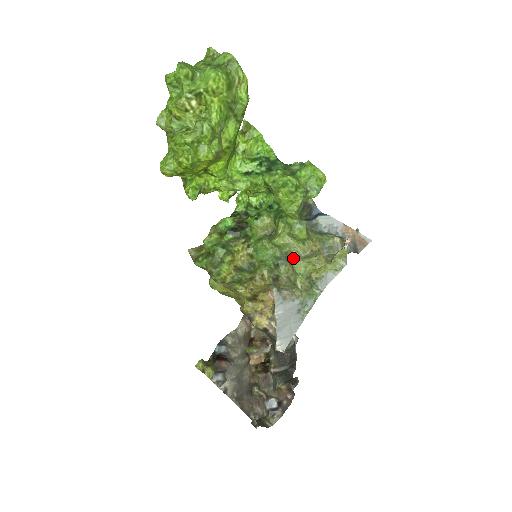
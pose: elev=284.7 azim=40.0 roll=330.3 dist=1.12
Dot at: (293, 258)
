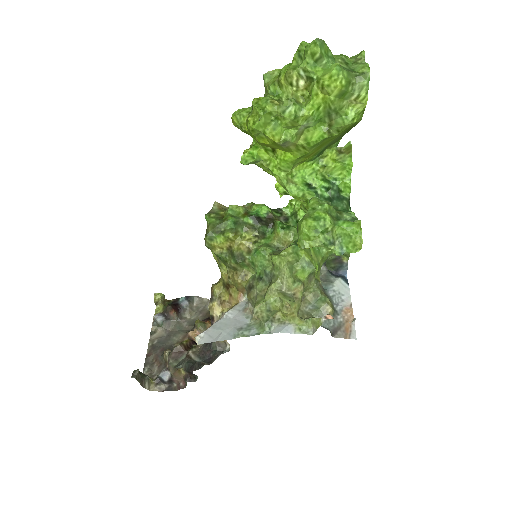
Dot at: (274, 284)
